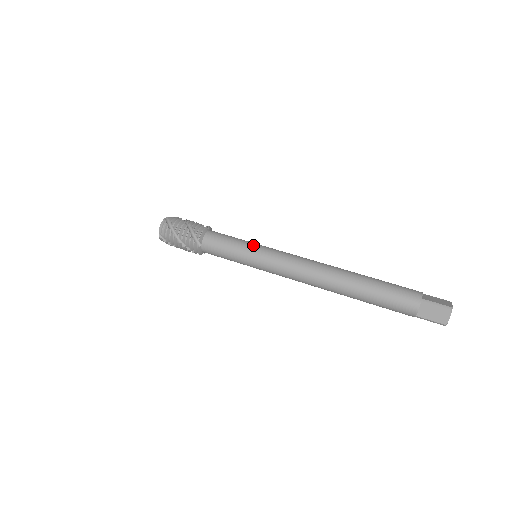
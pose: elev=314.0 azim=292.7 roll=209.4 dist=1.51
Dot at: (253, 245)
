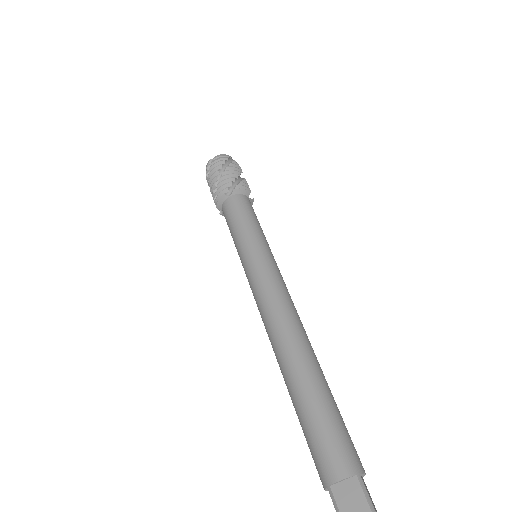
Dot at: (245, 246)
